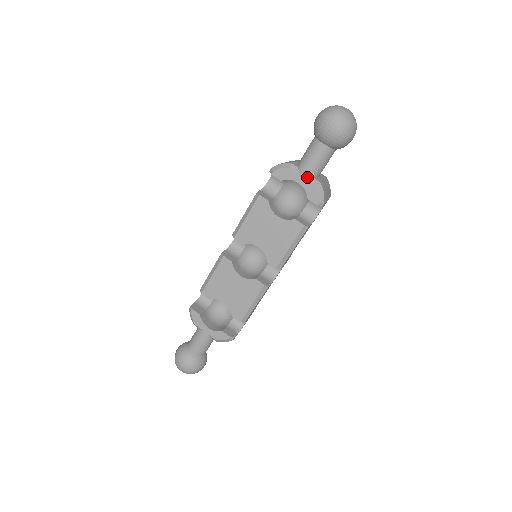
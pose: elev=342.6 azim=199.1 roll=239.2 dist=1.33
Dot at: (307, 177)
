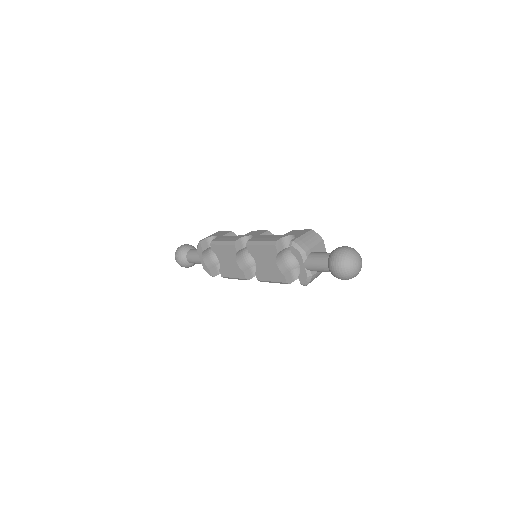
Dot at: (307, 268)
